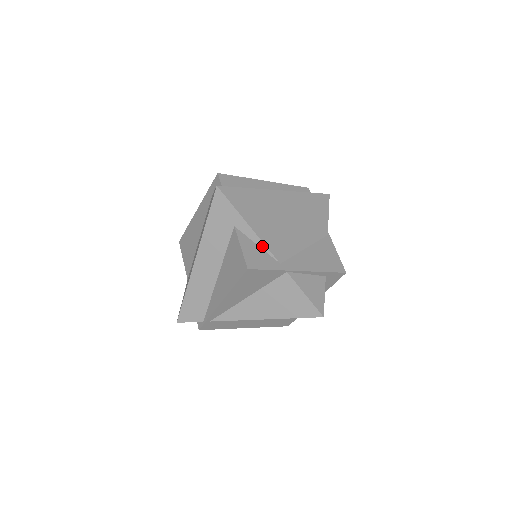
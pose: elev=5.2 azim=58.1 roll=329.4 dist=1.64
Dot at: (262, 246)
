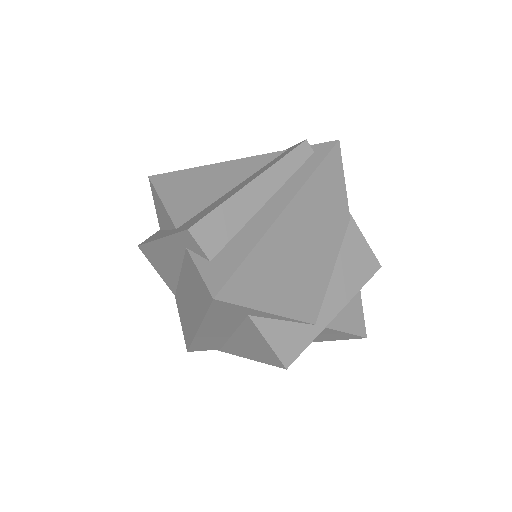
Dot at: (290, 320)
